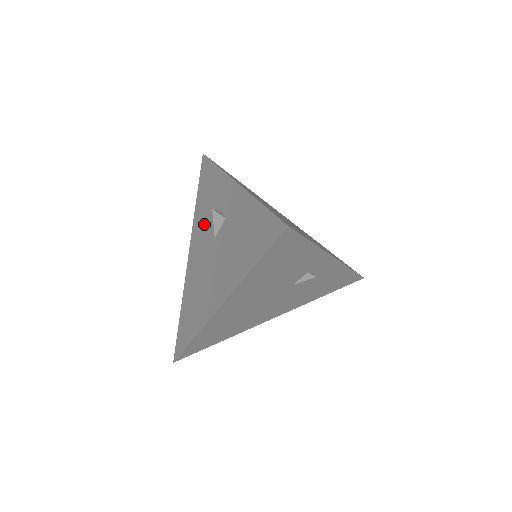
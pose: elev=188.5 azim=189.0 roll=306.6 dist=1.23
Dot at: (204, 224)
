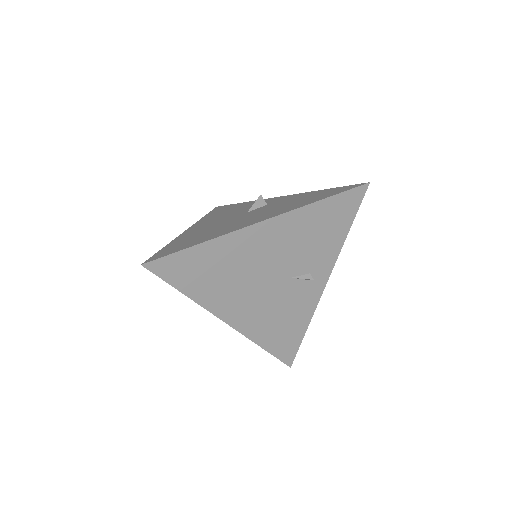
Dot at: (224, 215)
